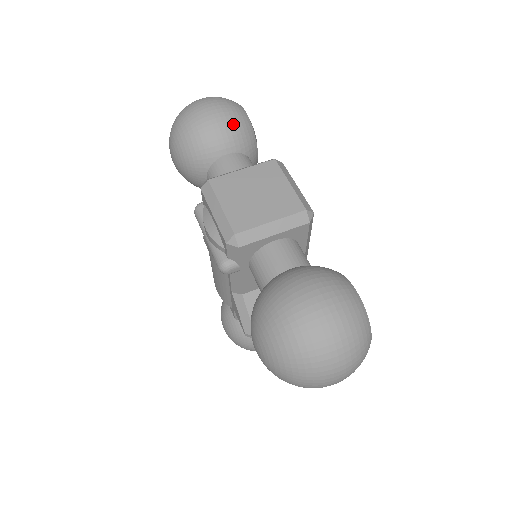
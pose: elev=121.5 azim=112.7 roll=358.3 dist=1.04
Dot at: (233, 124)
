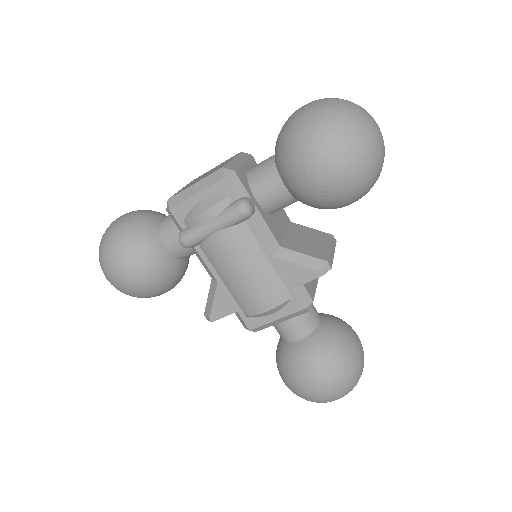
Dot at: (144, 210)
